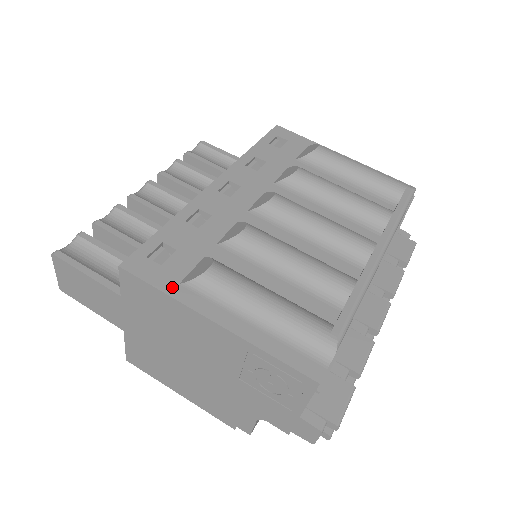
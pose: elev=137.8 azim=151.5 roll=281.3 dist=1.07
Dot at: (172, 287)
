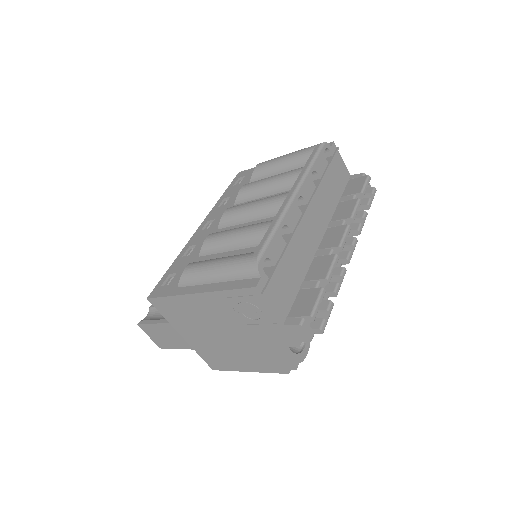
Dot at: (174, 291)
